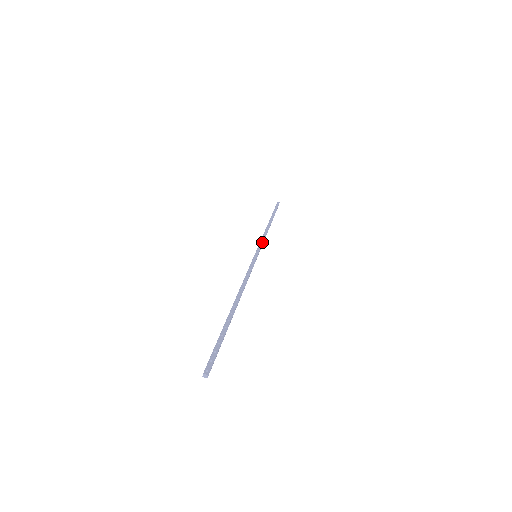
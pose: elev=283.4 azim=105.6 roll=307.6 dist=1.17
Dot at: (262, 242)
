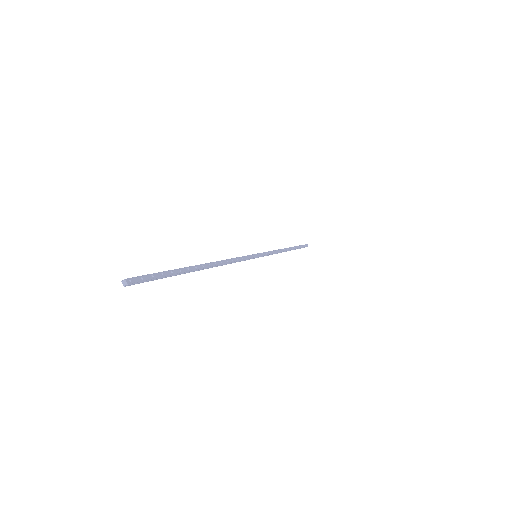
Dot at: (270, 253)
